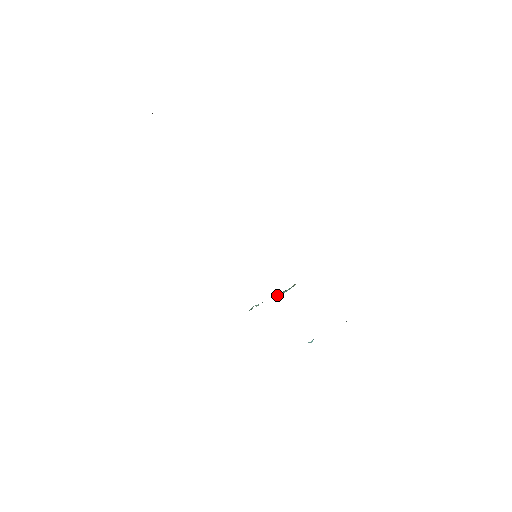
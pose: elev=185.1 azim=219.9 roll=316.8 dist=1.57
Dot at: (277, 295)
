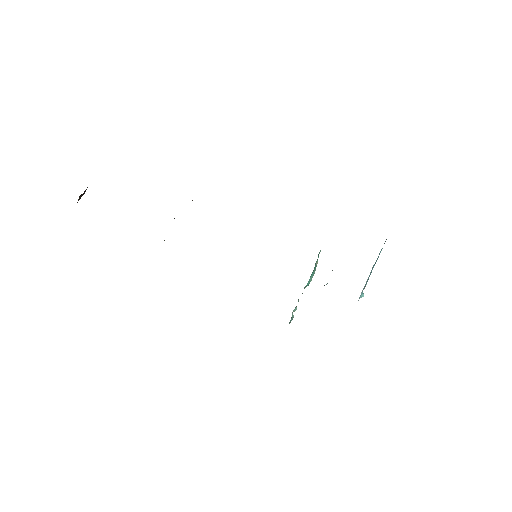
Dot at: (307, 285)
